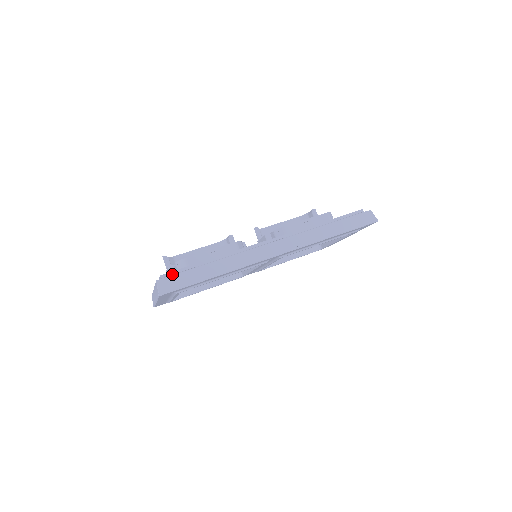
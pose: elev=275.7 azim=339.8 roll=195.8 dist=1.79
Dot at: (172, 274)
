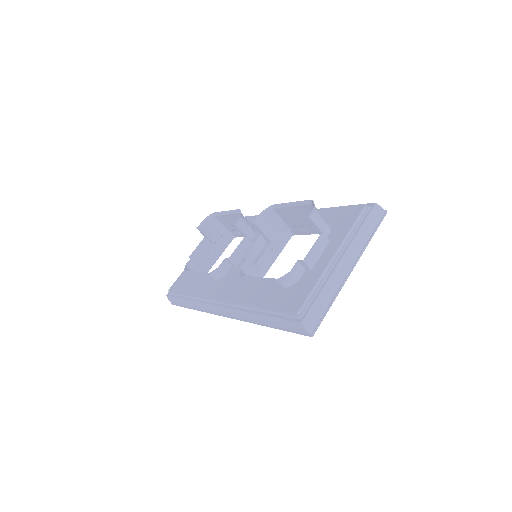
Dot at: (173, 292)
